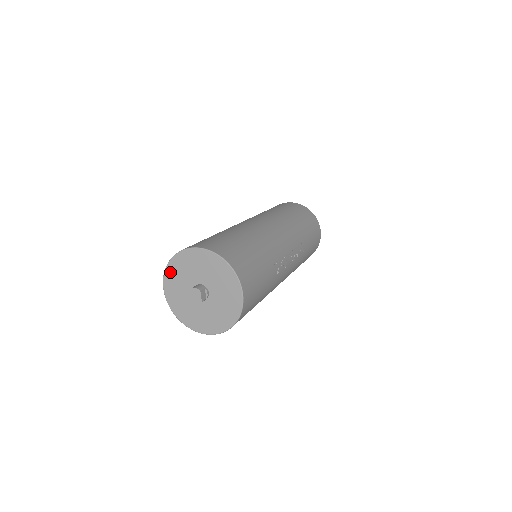
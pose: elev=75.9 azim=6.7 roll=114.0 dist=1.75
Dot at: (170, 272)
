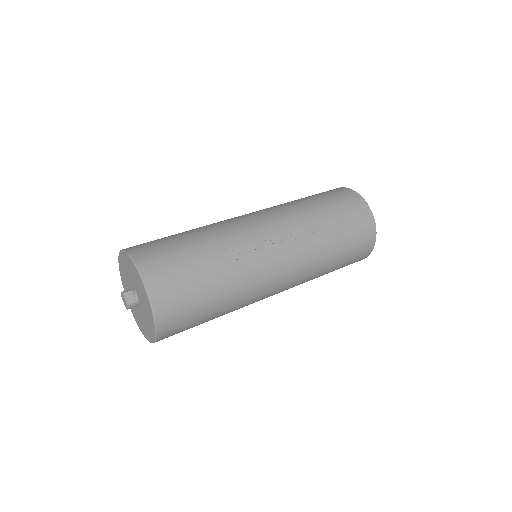
Dot at: (125, 288)
